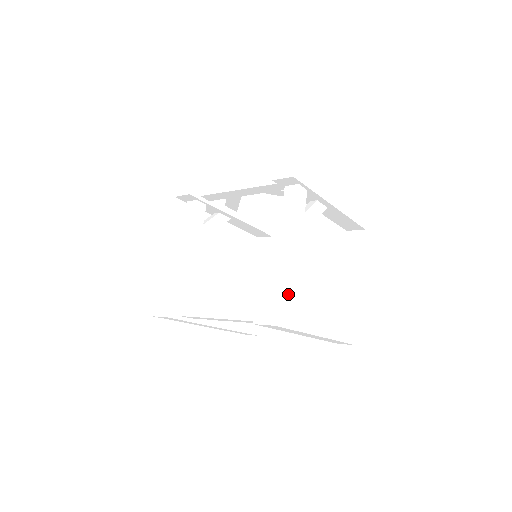
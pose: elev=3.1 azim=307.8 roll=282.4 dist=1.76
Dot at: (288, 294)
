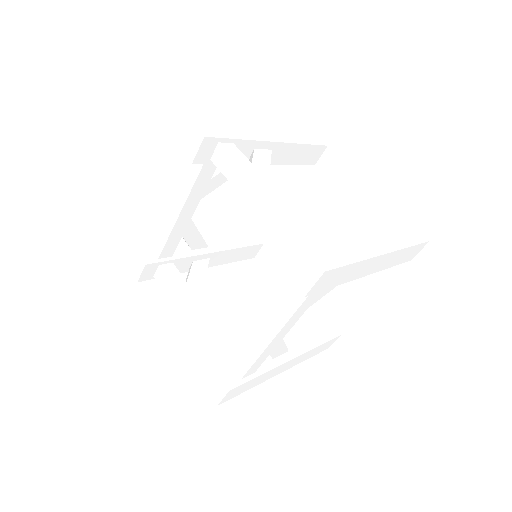
Dot at: (308, 238)
